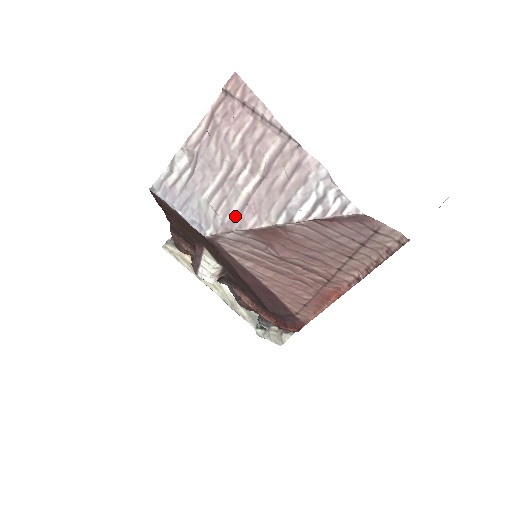
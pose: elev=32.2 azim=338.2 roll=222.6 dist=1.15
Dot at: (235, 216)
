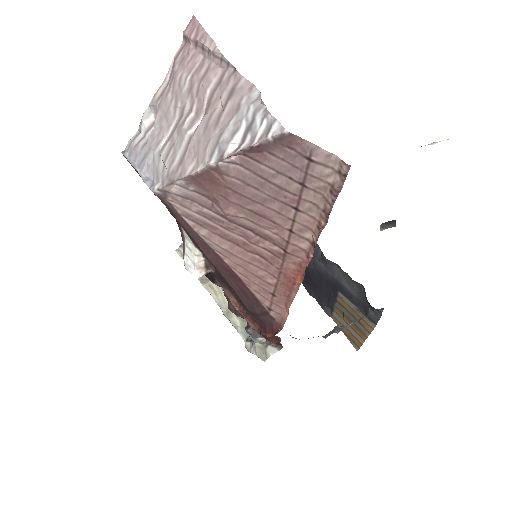
Dot at: (178, 164)
